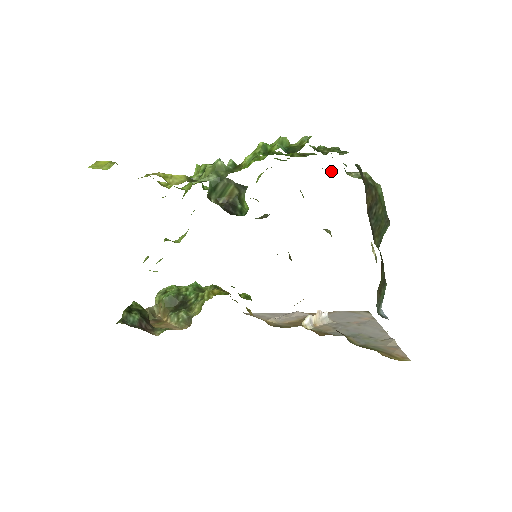
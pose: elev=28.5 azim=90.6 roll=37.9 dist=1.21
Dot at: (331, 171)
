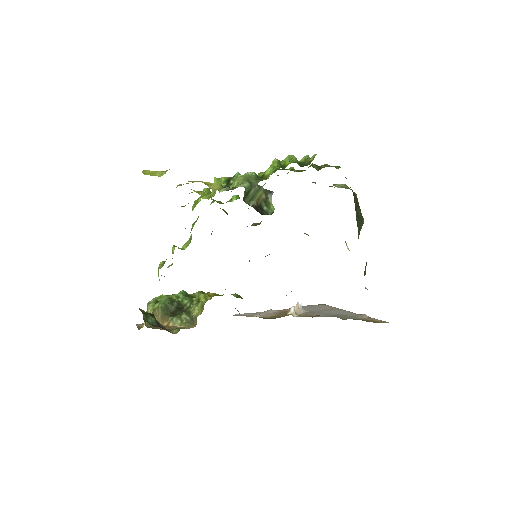
Dot at: occluded
